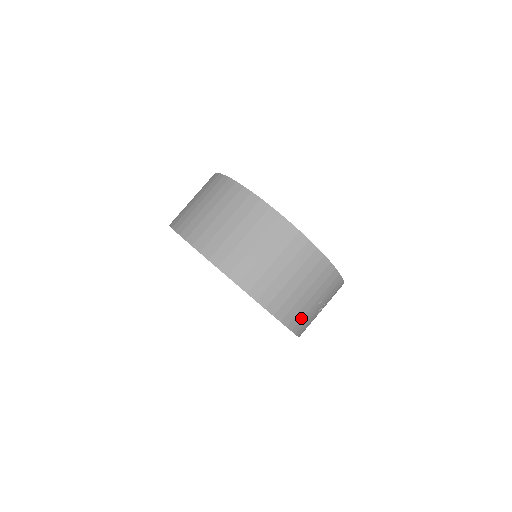
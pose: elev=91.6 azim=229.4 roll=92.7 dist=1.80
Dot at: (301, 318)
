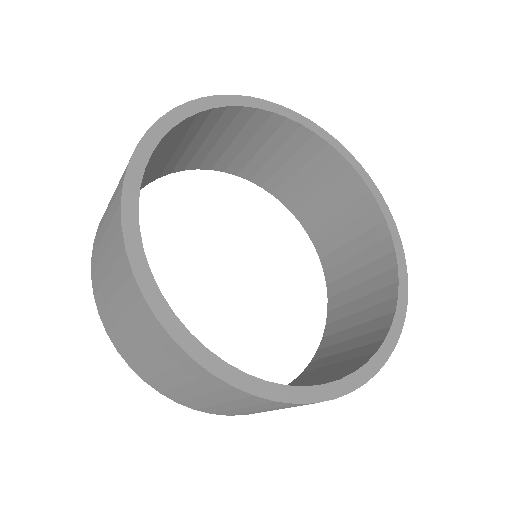
Dot at: occluded
